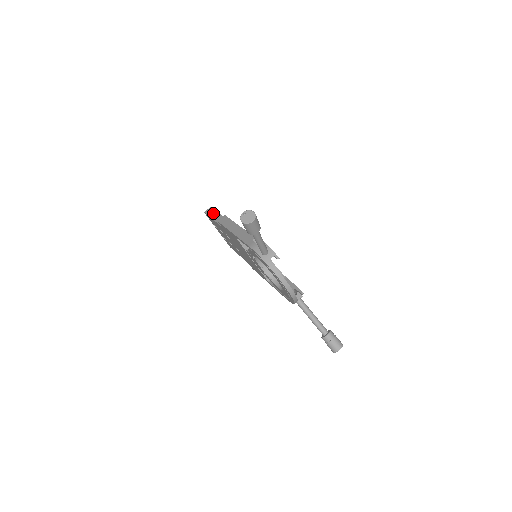
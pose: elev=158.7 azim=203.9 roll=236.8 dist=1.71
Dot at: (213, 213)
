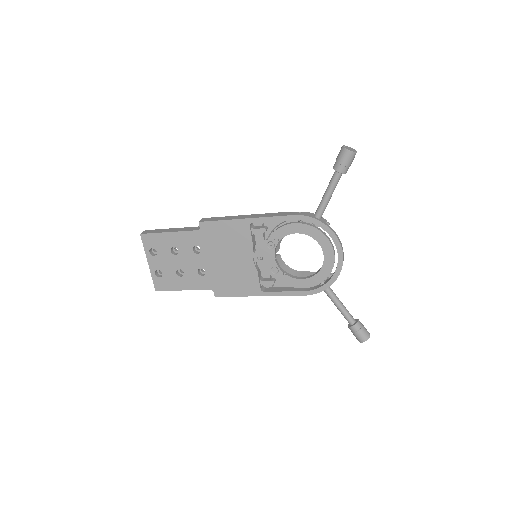
Dot at: (162, 230)
